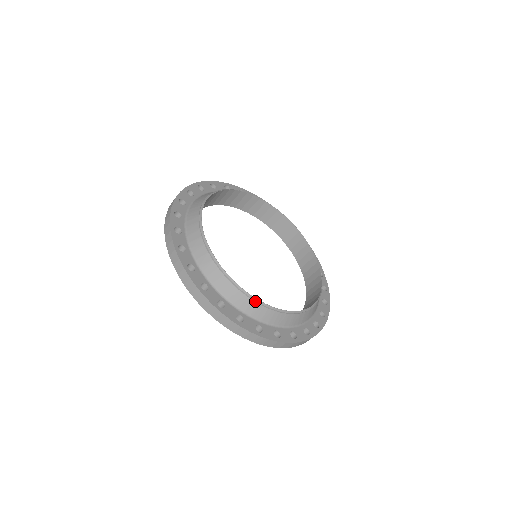
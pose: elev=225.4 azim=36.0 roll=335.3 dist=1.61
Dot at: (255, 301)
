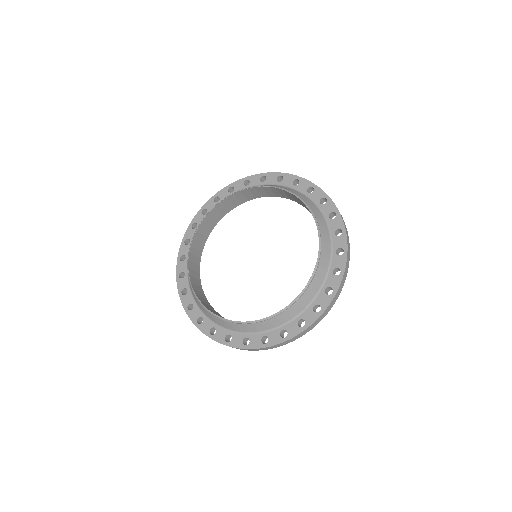
Dot at: (292, 305)
